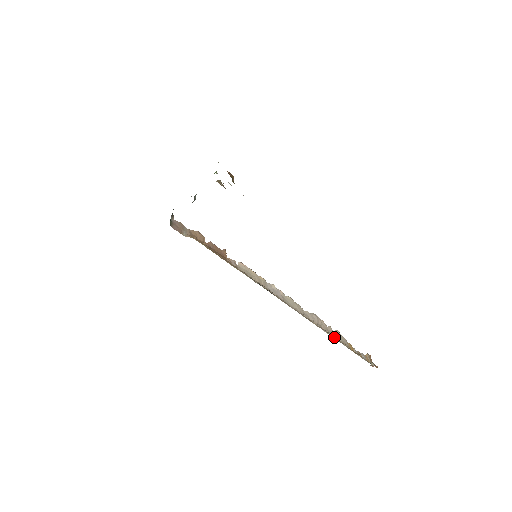
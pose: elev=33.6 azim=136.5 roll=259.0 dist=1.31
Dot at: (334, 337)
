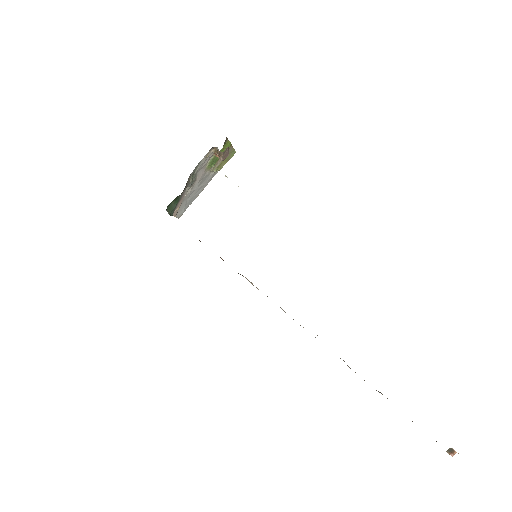
Dot at: occluded
